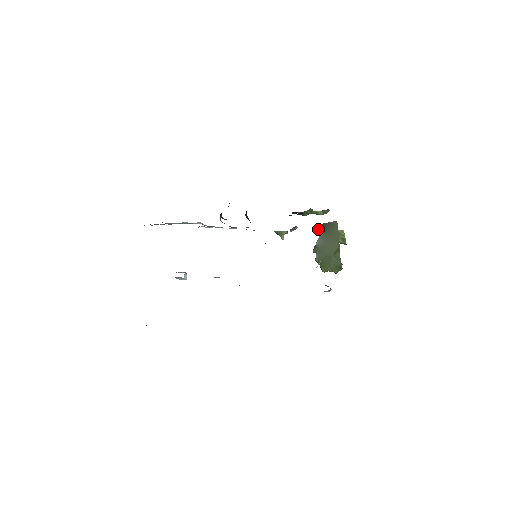
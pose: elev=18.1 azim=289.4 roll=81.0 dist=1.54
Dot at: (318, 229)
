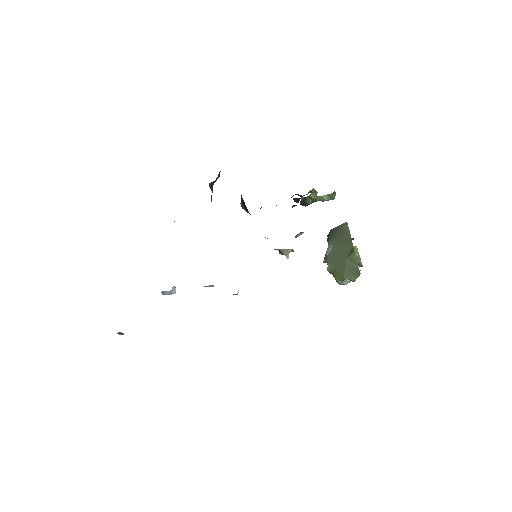
Dot at: occluded
